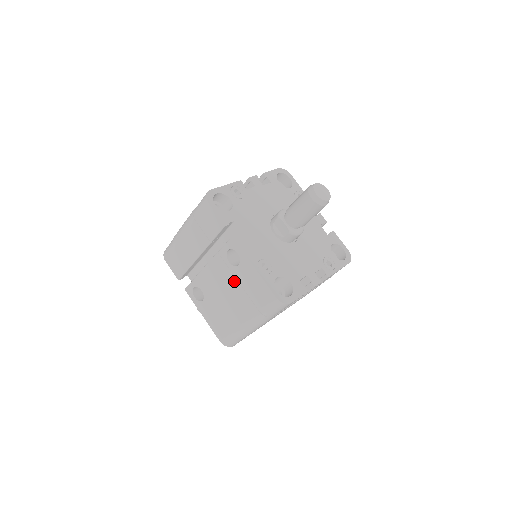
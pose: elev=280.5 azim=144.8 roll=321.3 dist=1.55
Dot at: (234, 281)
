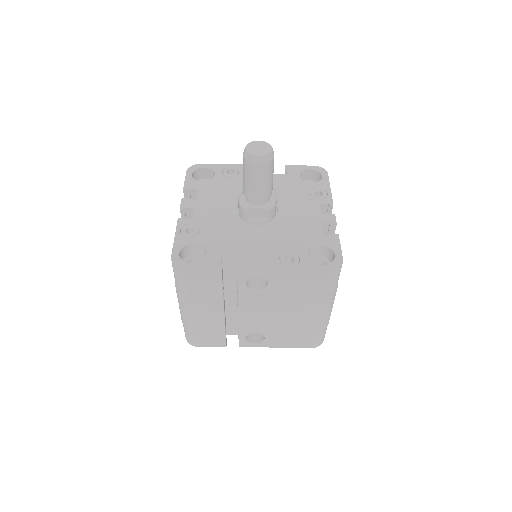
Dot at: (277, 298)
